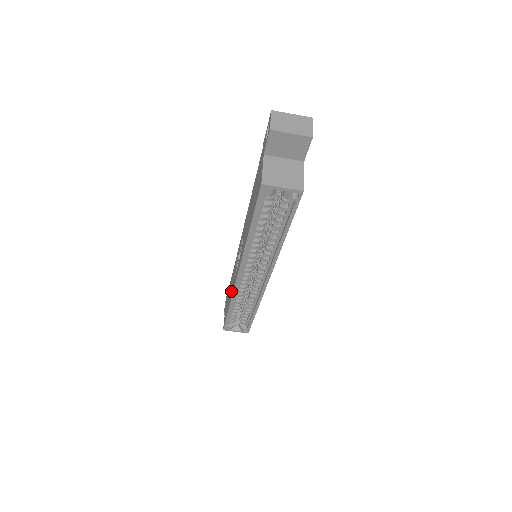
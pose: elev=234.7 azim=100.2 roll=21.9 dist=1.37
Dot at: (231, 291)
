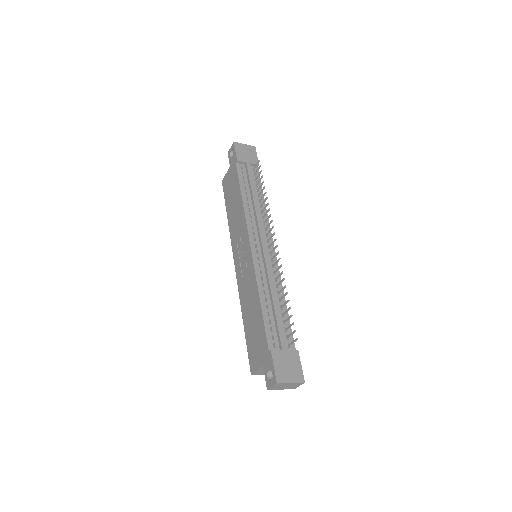
Dot at: (232, 221)
